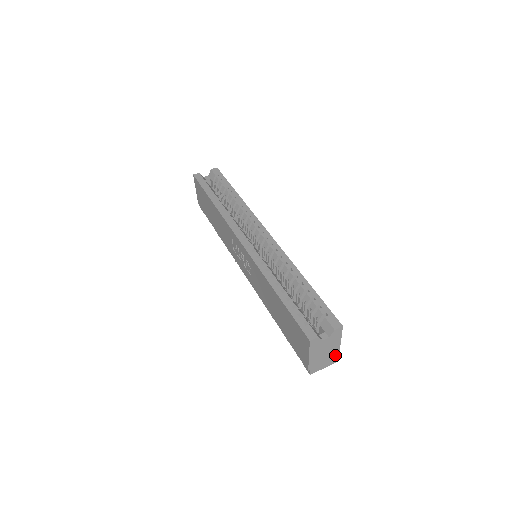
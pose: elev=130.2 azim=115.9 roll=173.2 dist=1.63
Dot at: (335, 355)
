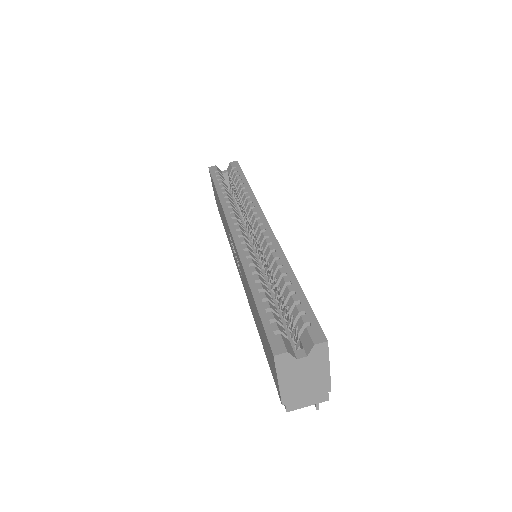
Dot at: (324, 388)
